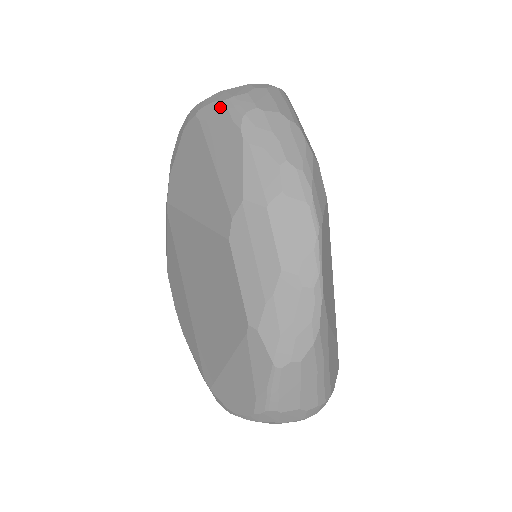
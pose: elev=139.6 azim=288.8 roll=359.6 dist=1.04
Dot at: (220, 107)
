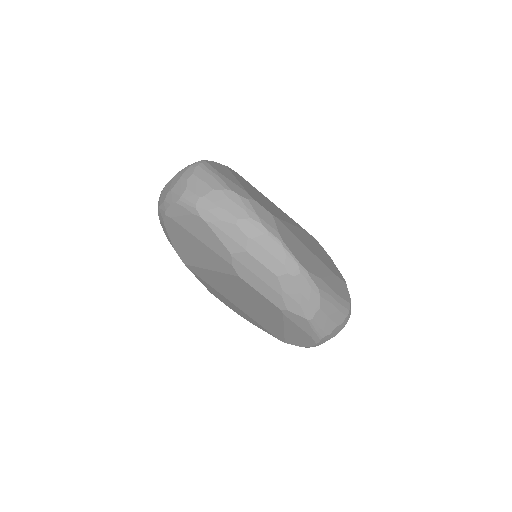
Dot at: (178, 207)
